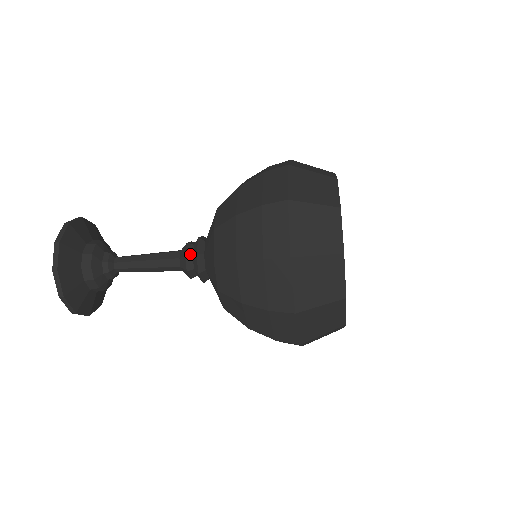
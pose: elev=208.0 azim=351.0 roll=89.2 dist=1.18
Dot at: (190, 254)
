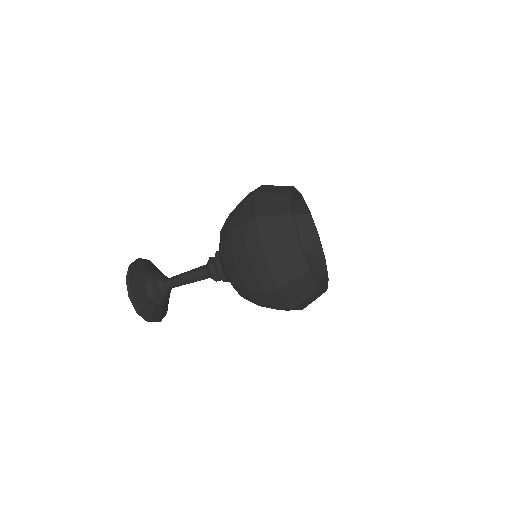
Dot at: (213, 272)
